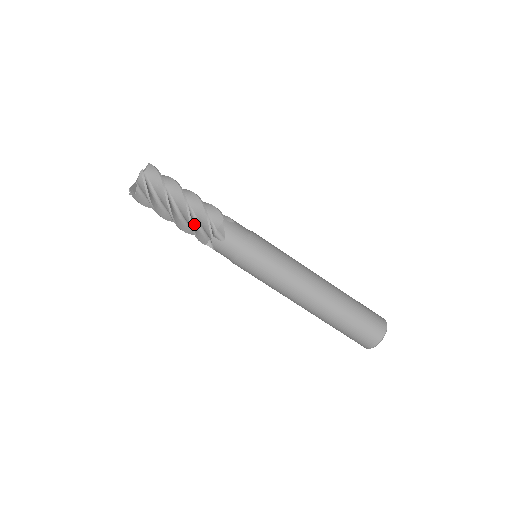
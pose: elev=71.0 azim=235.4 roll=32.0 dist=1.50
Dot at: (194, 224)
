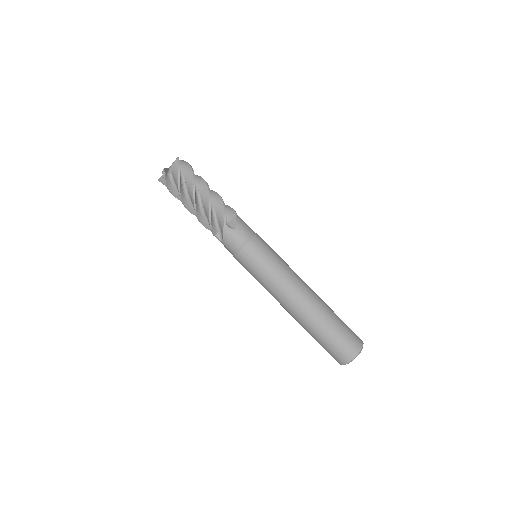
Dot at: (204, 220)
